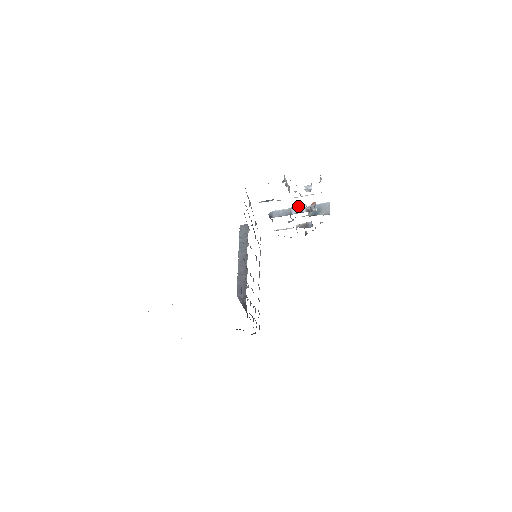
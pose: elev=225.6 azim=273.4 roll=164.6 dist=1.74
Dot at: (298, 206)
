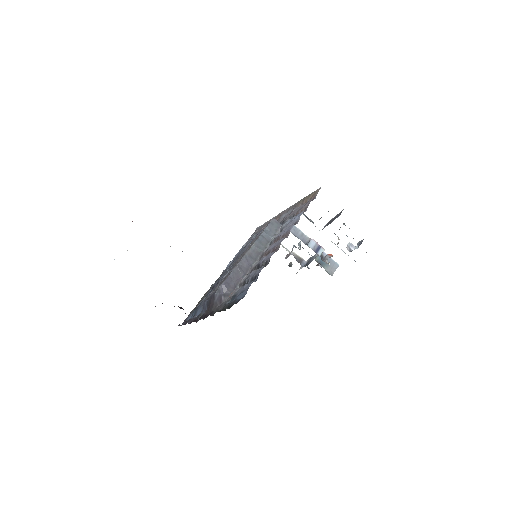
Dot at: (318, 244)
